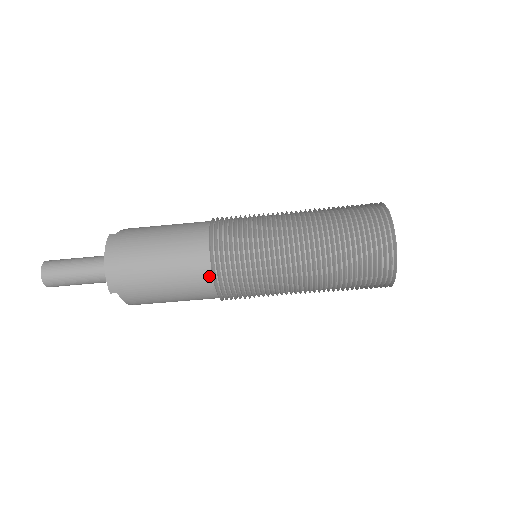
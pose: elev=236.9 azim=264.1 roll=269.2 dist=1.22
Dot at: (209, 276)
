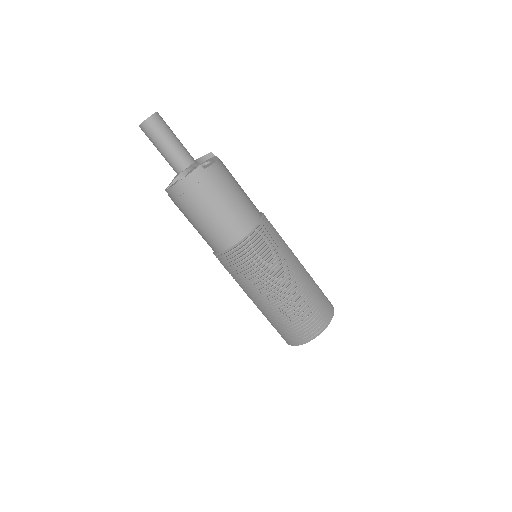
Dot at: (218, 251)
